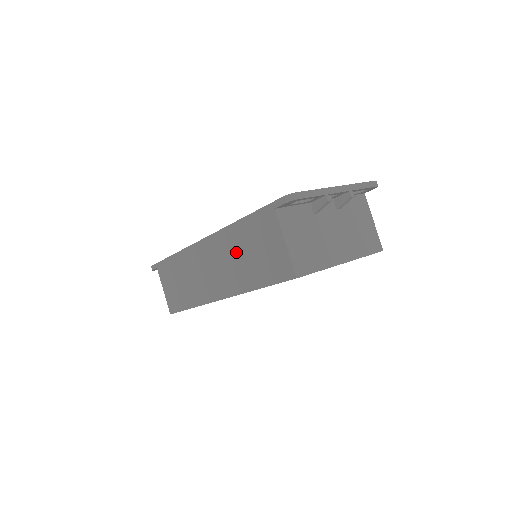
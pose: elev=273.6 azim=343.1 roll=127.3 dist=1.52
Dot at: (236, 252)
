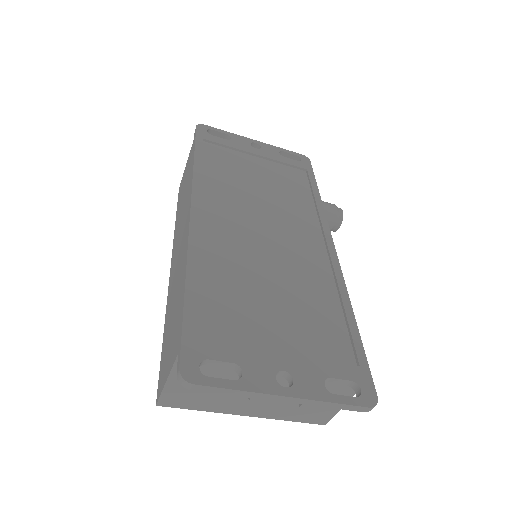
Dot at: (177, 285)
